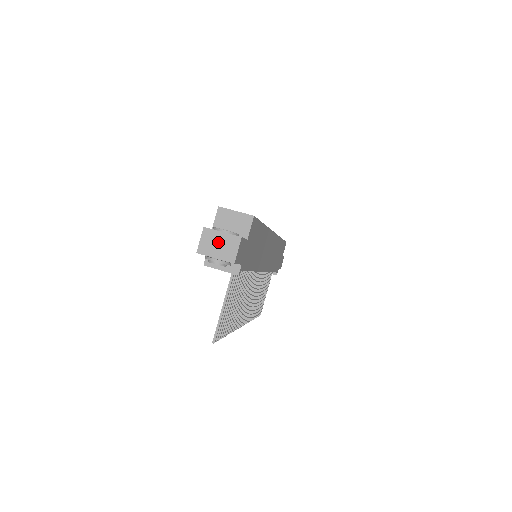
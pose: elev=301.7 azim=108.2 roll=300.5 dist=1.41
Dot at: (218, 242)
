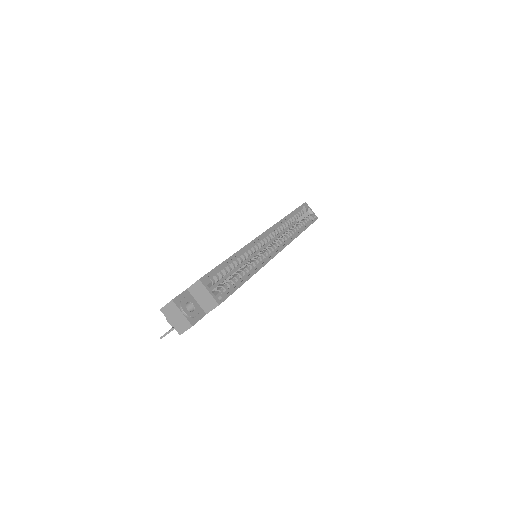
Dot at: (176, 316)
